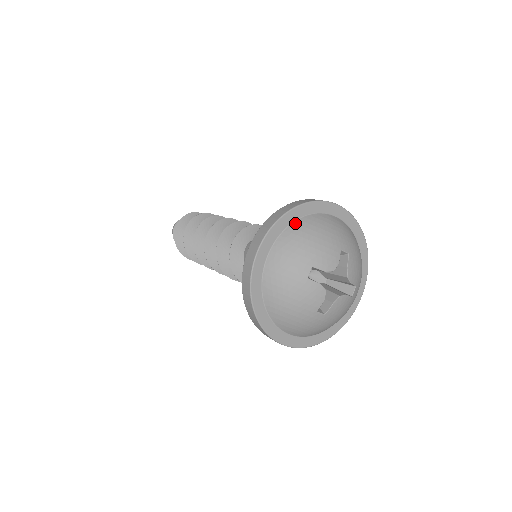
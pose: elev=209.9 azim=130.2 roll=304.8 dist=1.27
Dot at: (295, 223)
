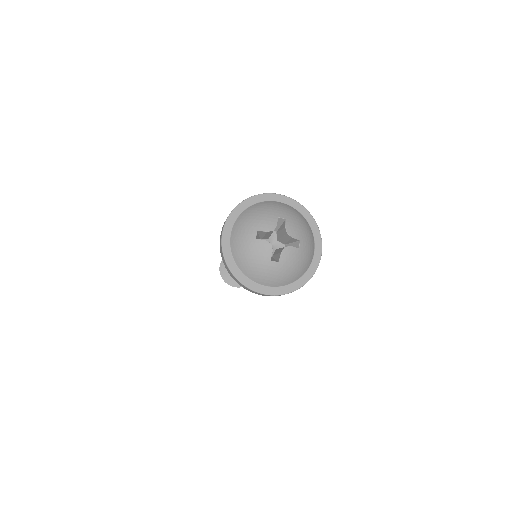
Dot at: (245, 210)
